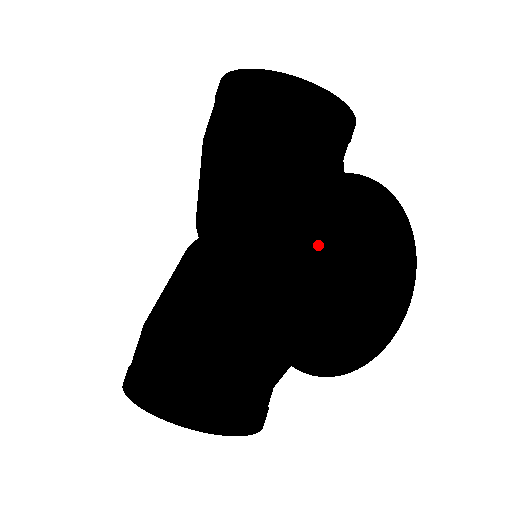
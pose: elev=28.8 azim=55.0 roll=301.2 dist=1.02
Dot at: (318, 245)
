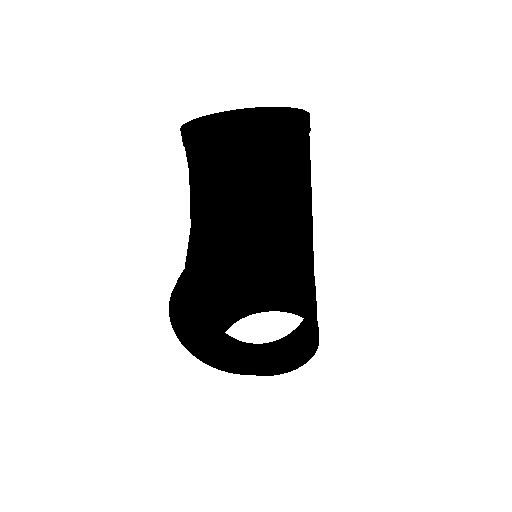
Dot at: occluded
